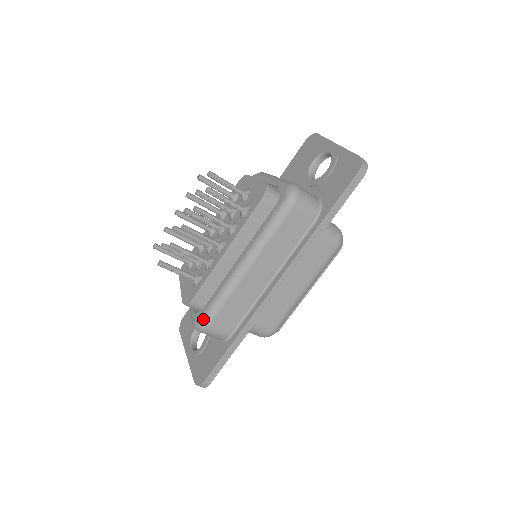
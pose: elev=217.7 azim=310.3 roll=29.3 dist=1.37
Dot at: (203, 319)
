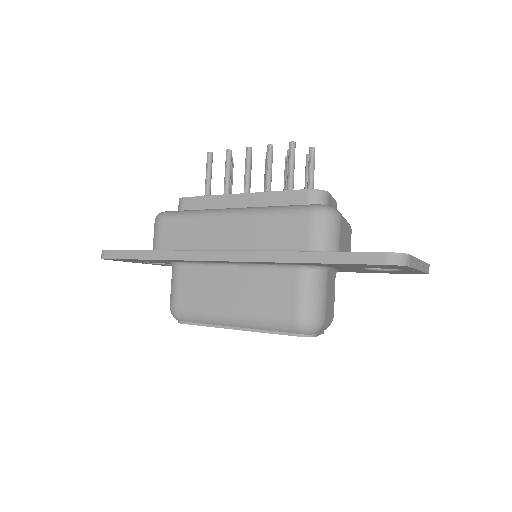
Dot at: (167, 212)
